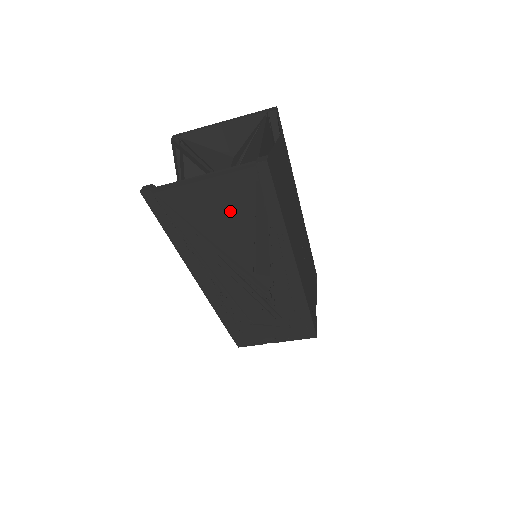
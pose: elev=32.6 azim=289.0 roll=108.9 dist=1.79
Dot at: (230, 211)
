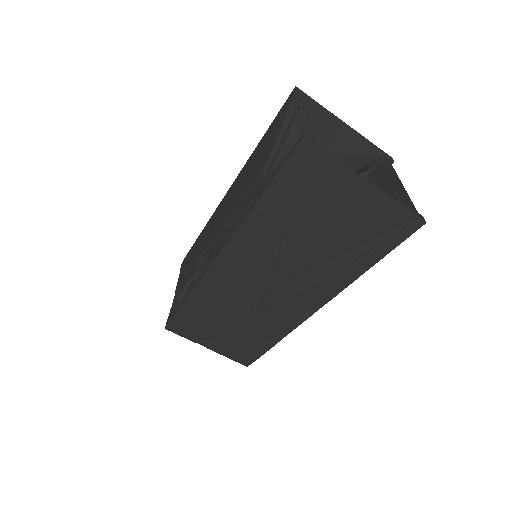
Dot at: (343, 227)
